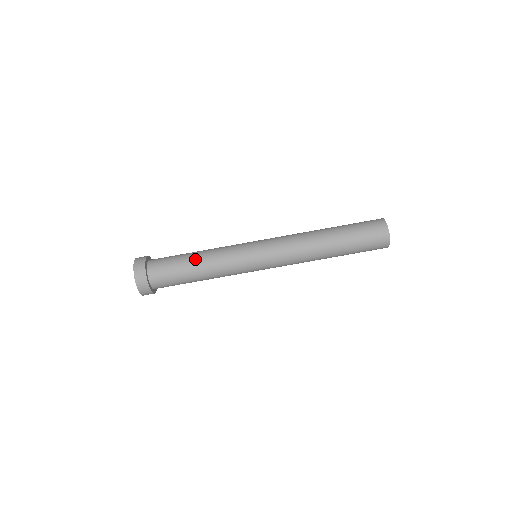
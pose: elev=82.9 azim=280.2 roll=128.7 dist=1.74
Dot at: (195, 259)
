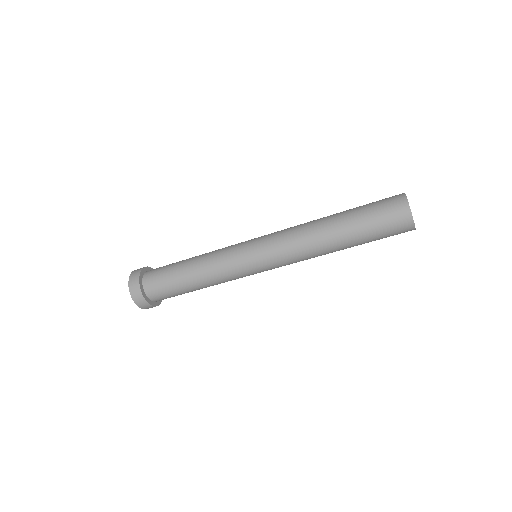
Dot at: (188, 263)
